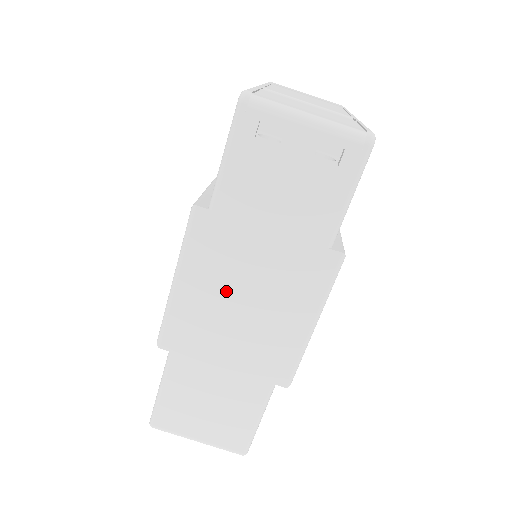
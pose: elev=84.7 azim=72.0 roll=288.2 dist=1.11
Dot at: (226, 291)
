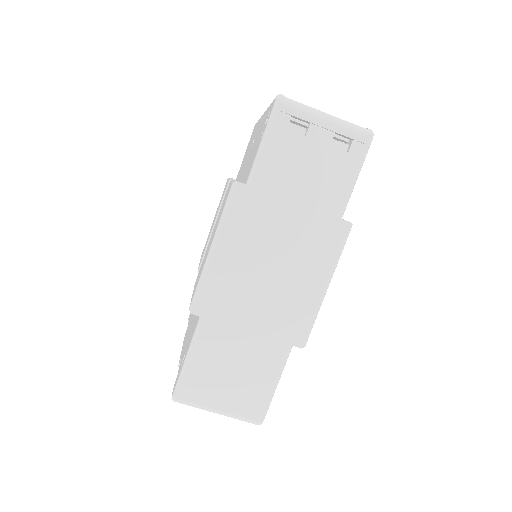
Dot at: (256, 257)
